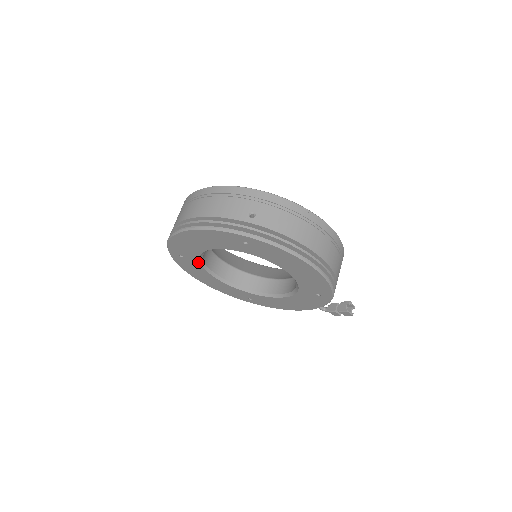
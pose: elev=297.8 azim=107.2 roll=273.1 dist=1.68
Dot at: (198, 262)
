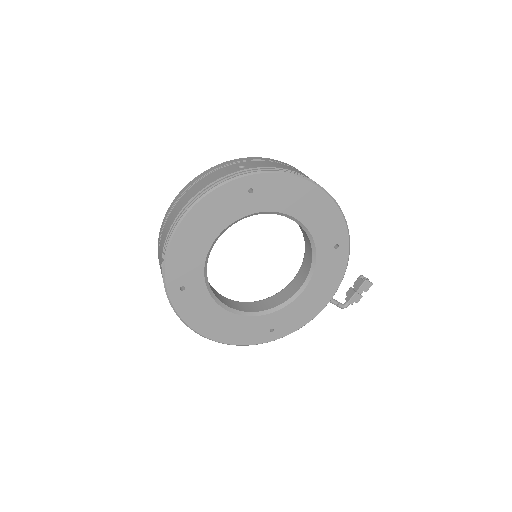
Dot at: (203, 286)
